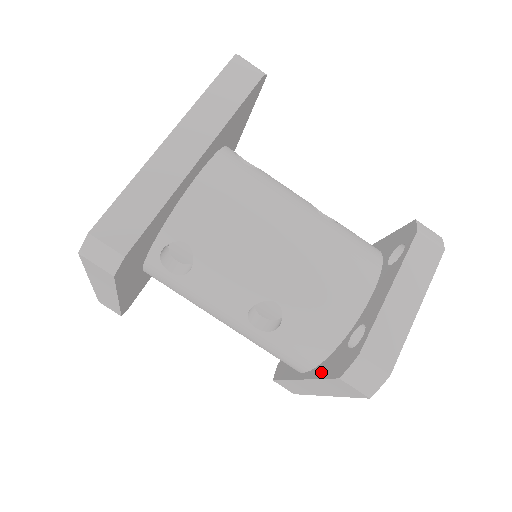
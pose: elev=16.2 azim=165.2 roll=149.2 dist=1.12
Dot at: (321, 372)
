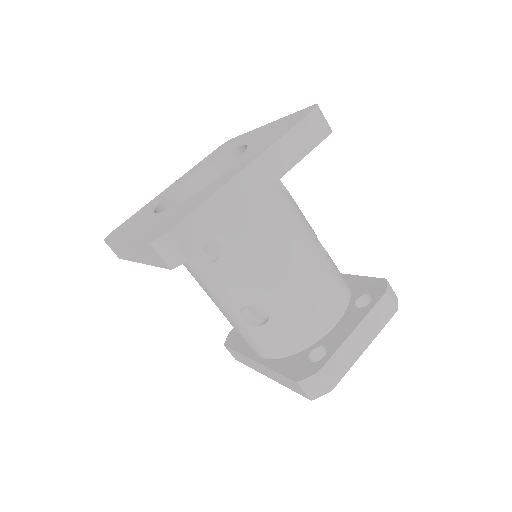
Dot at: (279, 367)
